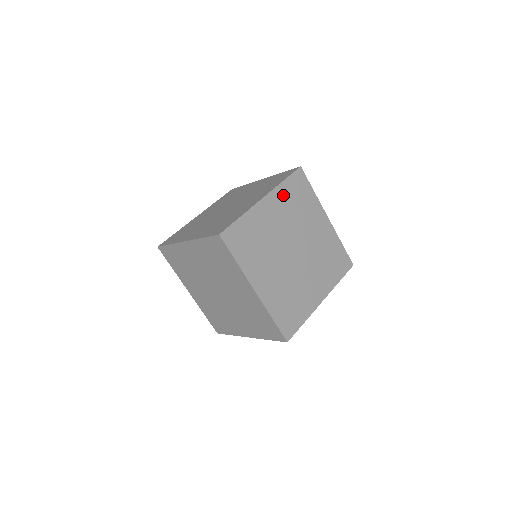
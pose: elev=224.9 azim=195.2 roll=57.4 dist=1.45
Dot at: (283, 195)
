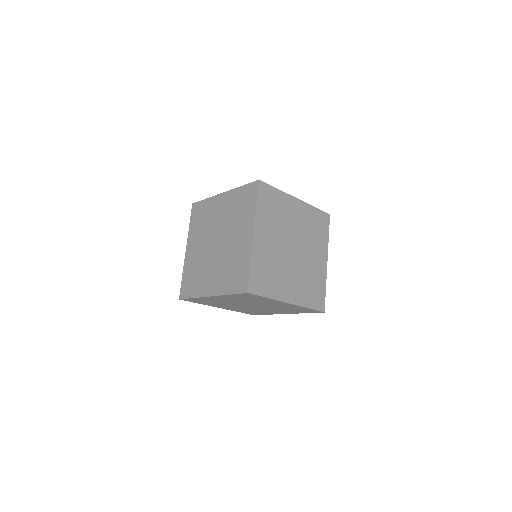
Dot at: (309, 213)
